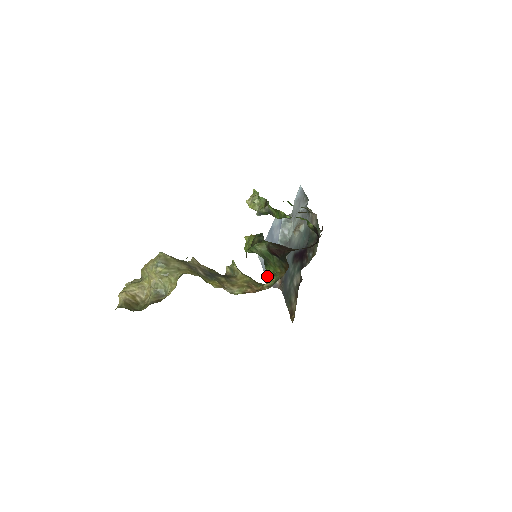
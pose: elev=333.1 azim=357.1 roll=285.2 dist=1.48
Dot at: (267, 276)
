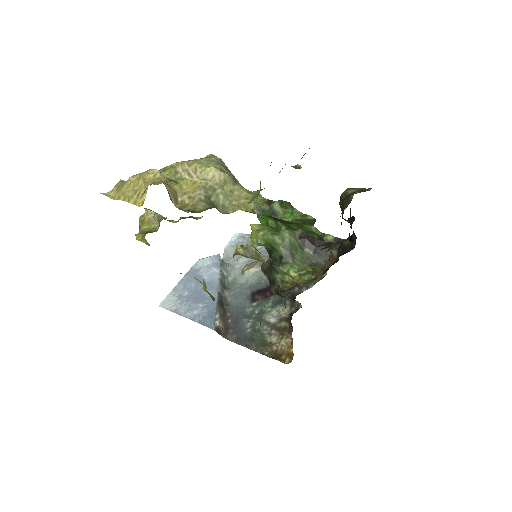
Dot at: (199, 320)
